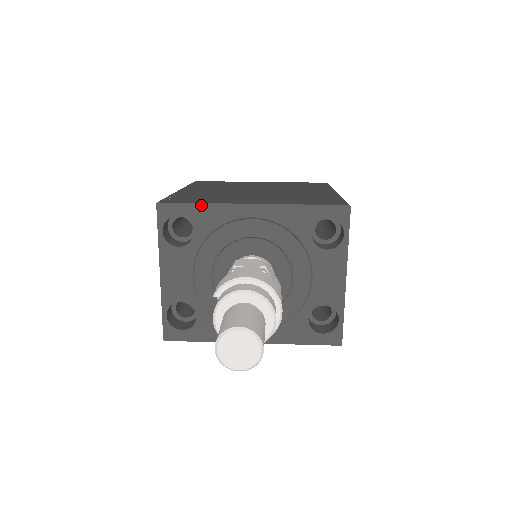
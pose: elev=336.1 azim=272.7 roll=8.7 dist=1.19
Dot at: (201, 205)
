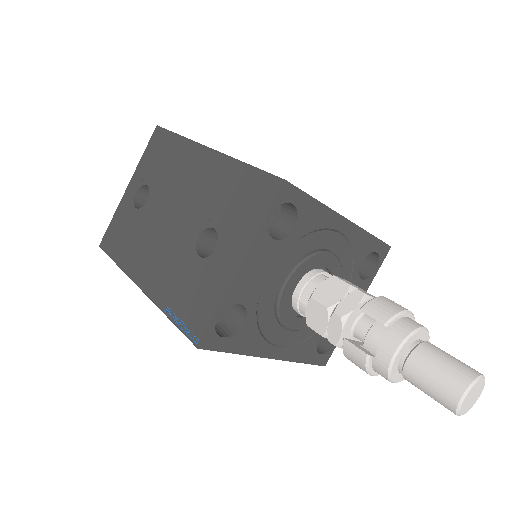
Dot at: (315, 202)
